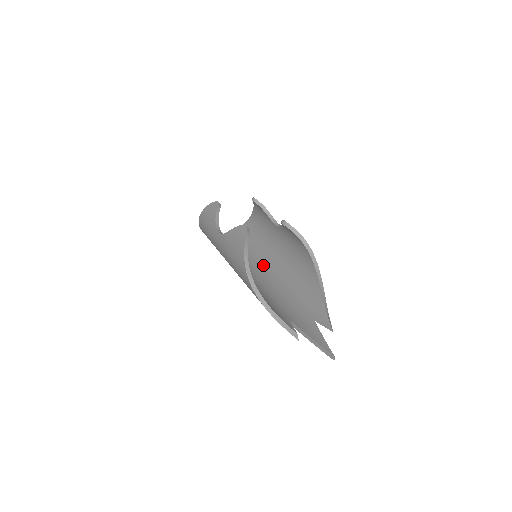
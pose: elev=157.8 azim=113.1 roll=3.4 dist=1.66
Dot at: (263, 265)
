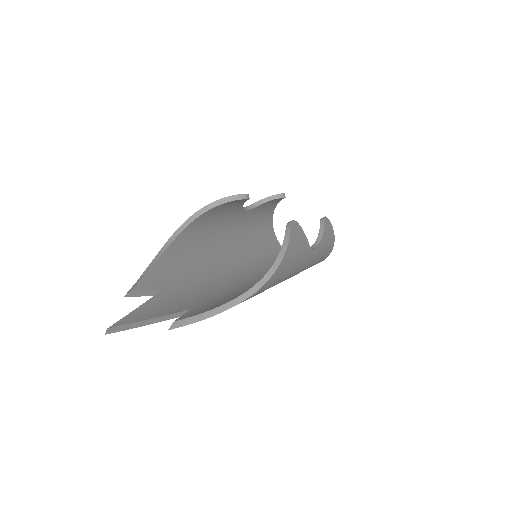
Dot at: (261, 277)
